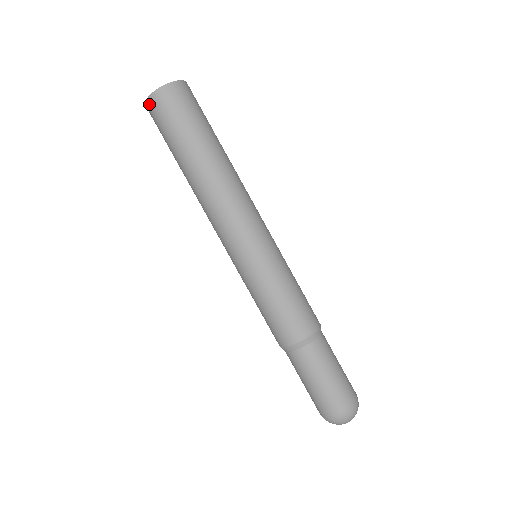
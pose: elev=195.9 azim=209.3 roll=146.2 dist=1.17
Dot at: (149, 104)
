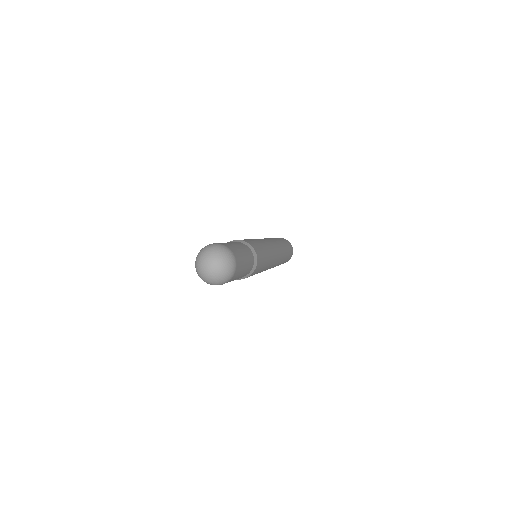
Dot at: occluded
